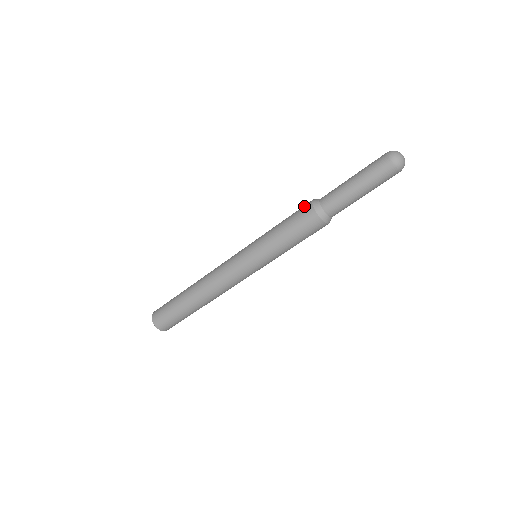
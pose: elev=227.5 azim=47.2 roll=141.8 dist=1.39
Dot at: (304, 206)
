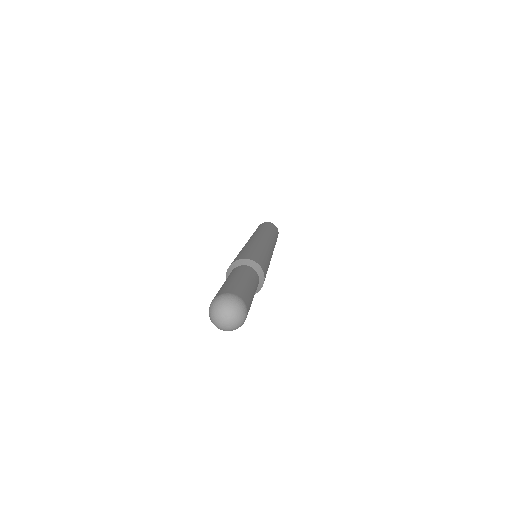
Dot at: (232, 262)
